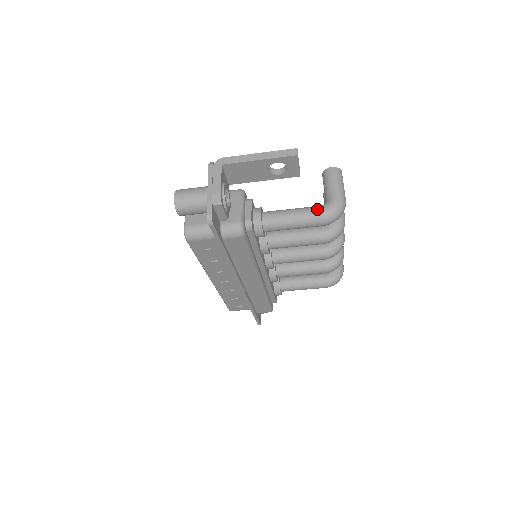
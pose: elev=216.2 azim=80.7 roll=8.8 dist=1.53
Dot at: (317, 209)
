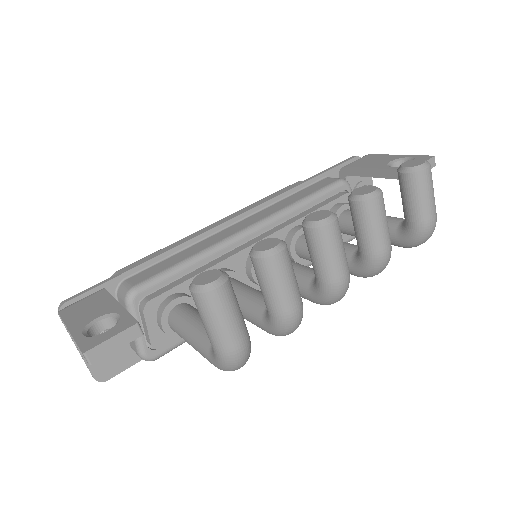
Dot at: (205, 355)
